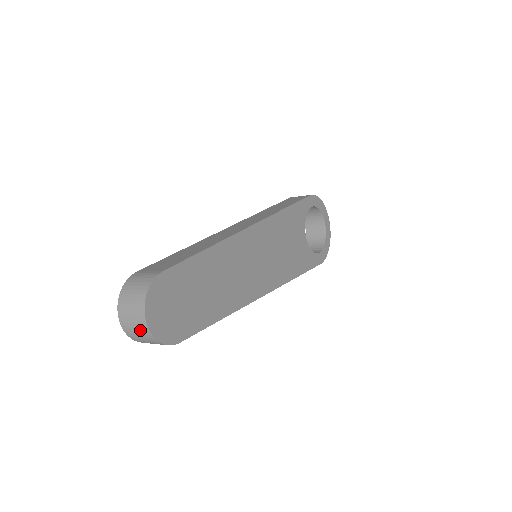
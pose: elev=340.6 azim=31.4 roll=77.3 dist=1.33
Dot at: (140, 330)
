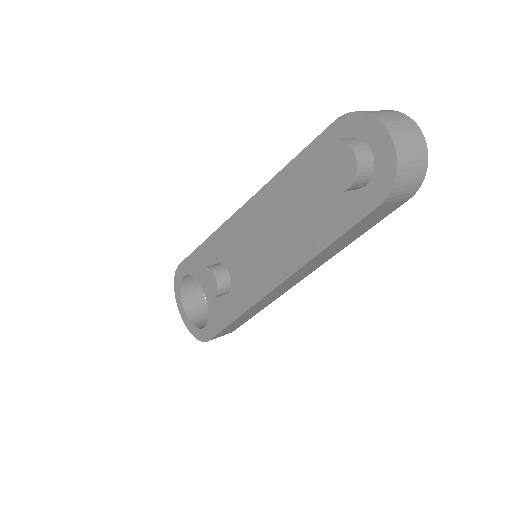
Dot at: (416, 145)
